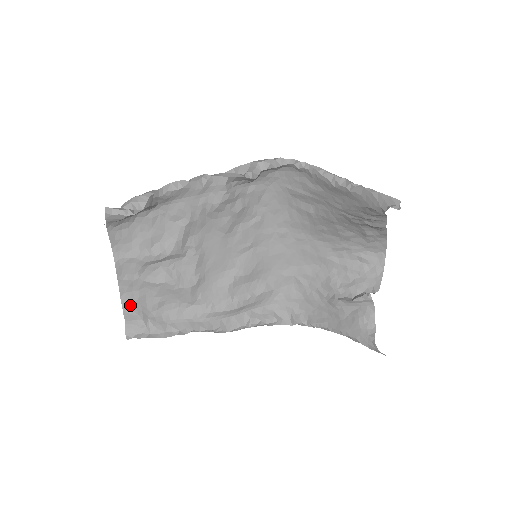
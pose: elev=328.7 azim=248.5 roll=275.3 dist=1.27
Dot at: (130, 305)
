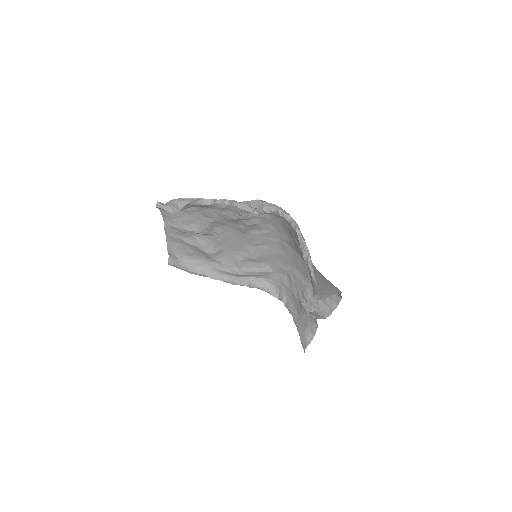
Dot at: (172, 249)
